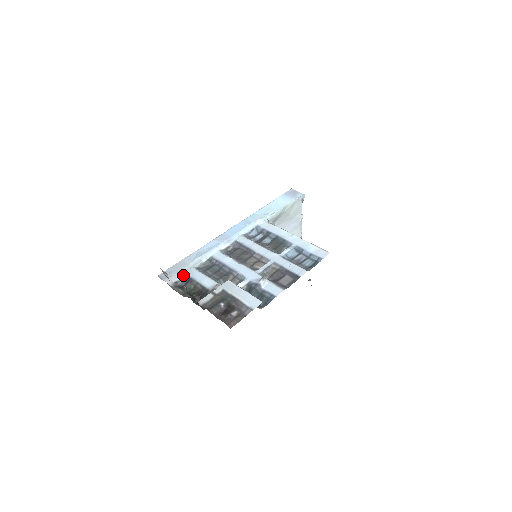
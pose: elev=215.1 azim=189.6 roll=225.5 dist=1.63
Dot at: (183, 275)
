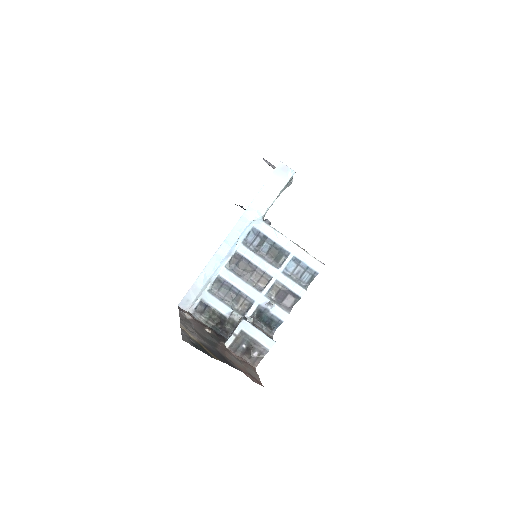
Dot at: (199, 301)
